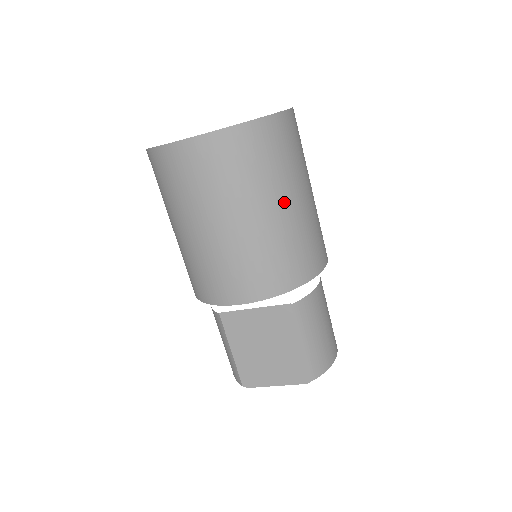
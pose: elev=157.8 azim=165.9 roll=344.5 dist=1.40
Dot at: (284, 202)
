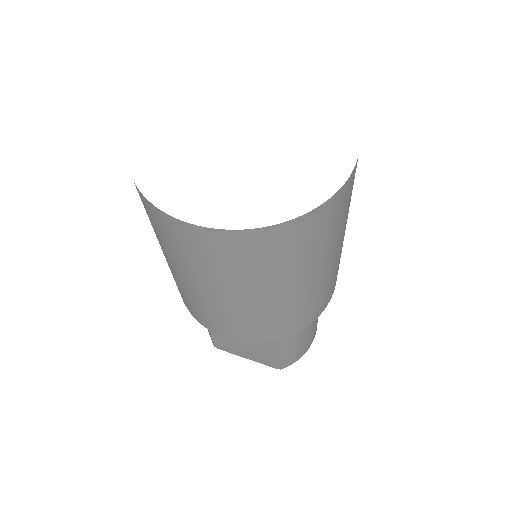
Dot at: (302, 282)
